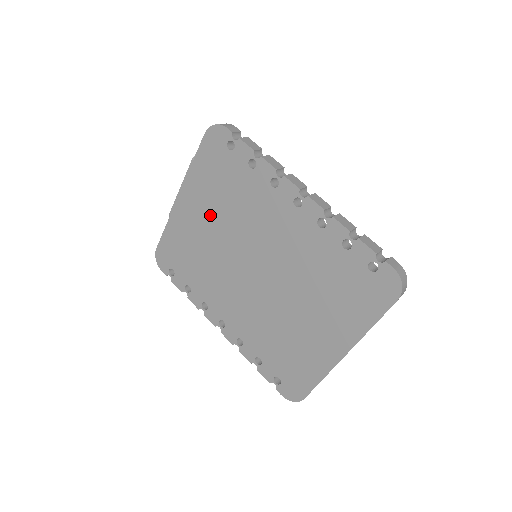
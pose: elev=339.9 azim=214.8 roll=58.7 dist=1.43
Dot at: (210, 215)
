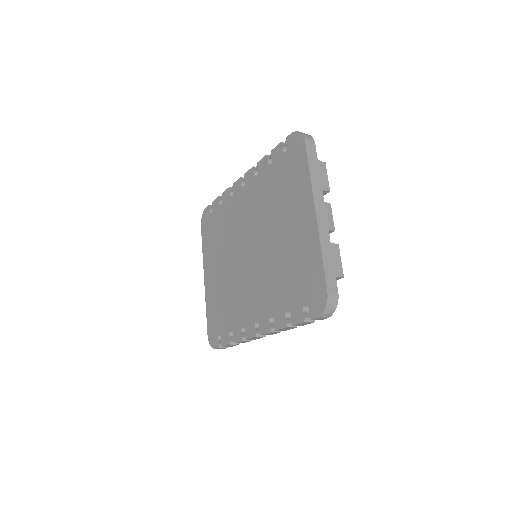
Dot at: (219, 261)
